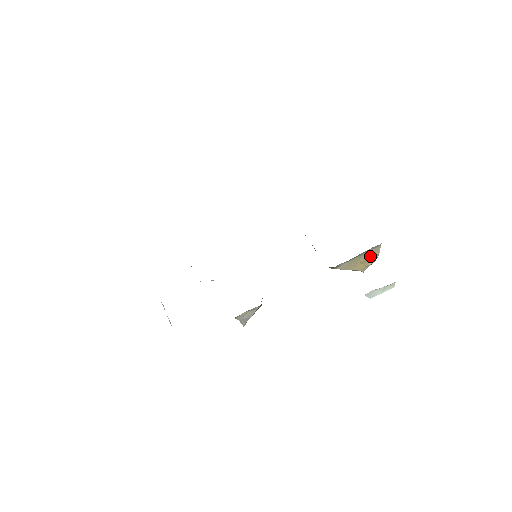
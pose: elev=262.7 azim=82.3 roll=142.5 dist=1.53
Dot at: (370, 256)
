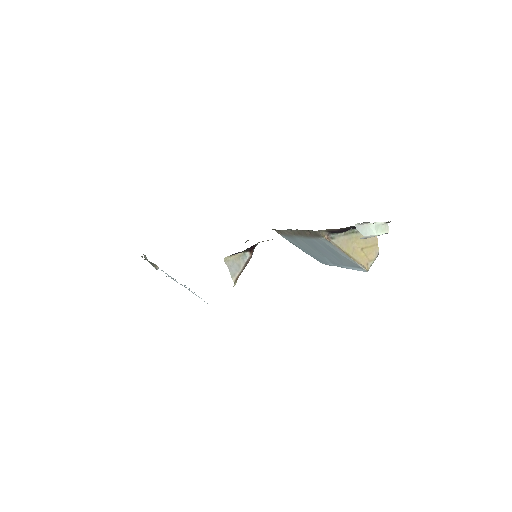
Dot at: (368, 242)
